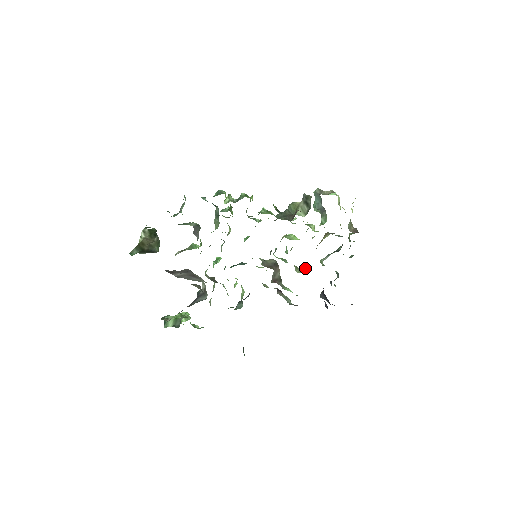
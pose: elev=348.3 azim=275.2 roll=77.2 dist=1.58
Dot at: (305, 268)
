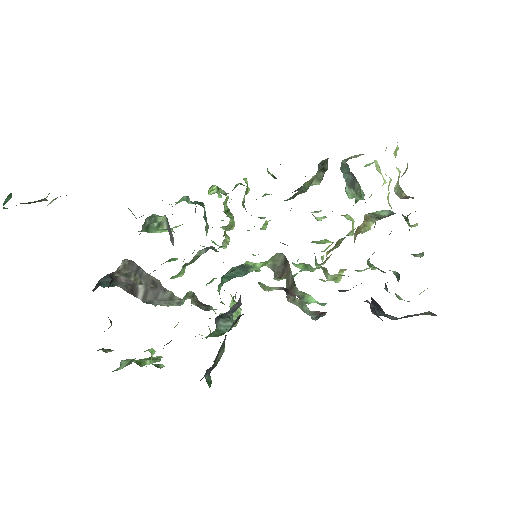
Dot at: (341, 273)
